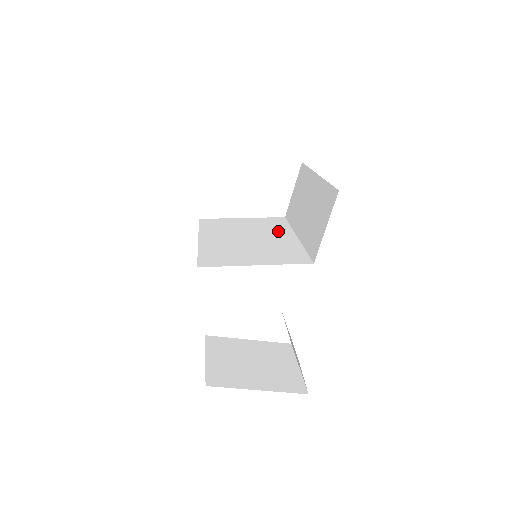
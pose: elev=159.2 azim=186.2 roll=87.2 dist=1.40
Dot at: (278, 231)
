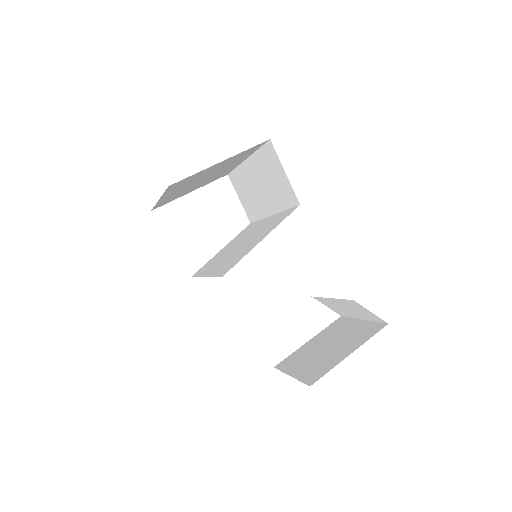
Dot at: (255, 227)
